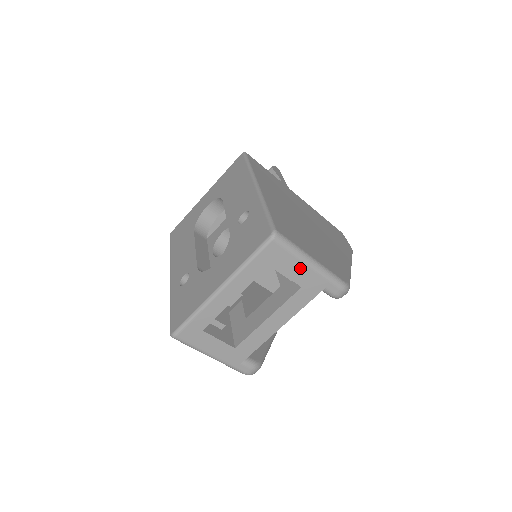
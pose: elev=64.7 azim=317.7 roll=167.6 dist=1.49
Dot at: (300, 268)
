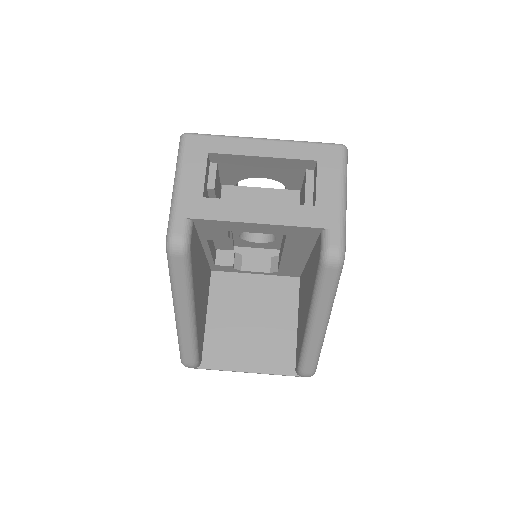
Dot at: (333, 188)
